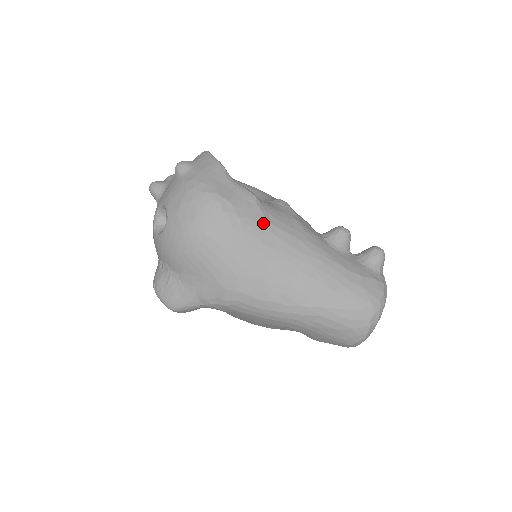
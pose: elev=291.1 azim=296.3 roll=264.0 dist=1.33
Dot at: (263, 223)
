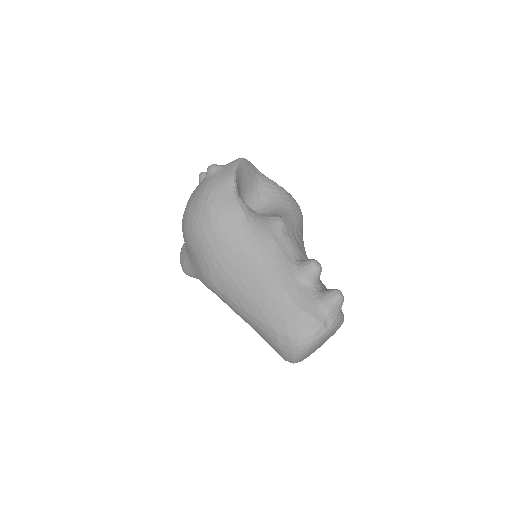
Dot at: (238, 237)
